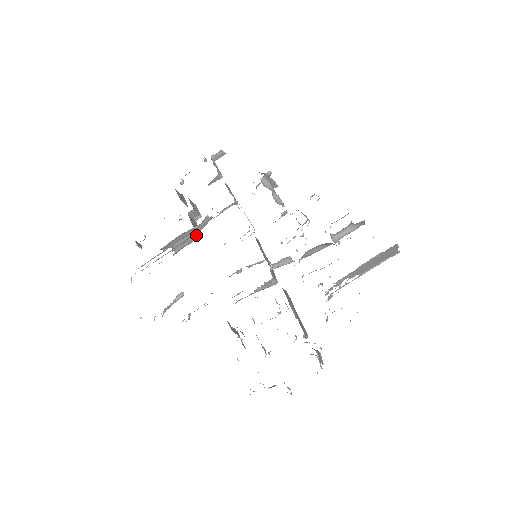
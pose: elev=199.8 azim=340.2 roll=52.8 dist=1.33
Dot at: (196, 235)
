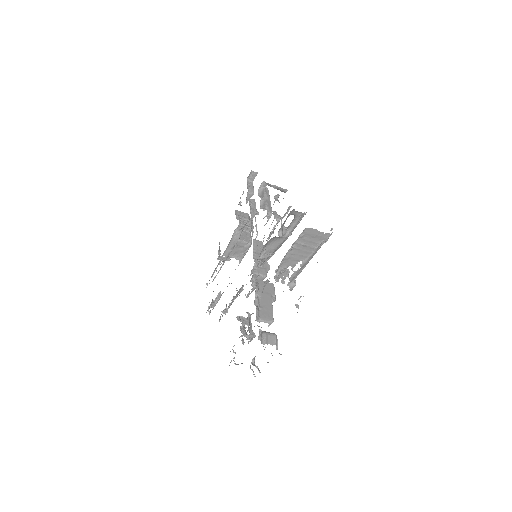
Dot at: (246, 244)
